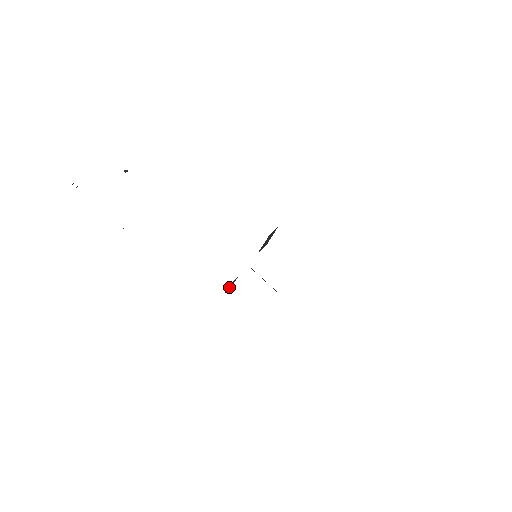
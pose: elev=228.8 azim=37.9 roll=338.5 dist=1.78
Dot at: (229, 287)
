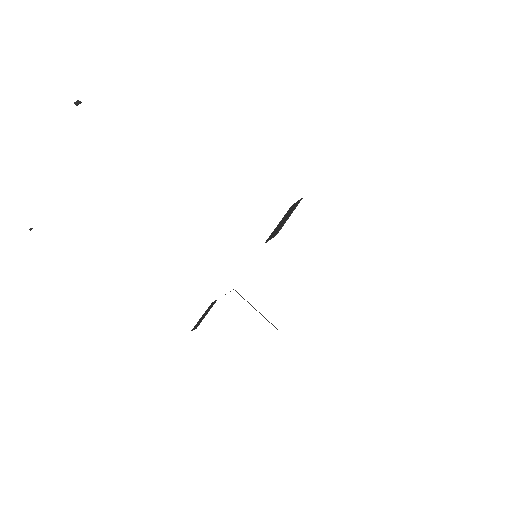
Dot at: (199, 320)
